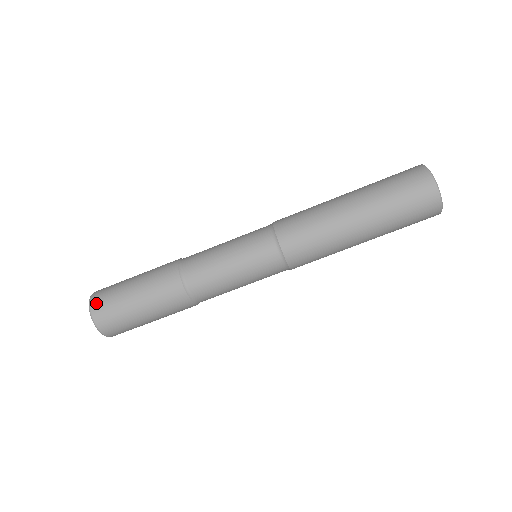
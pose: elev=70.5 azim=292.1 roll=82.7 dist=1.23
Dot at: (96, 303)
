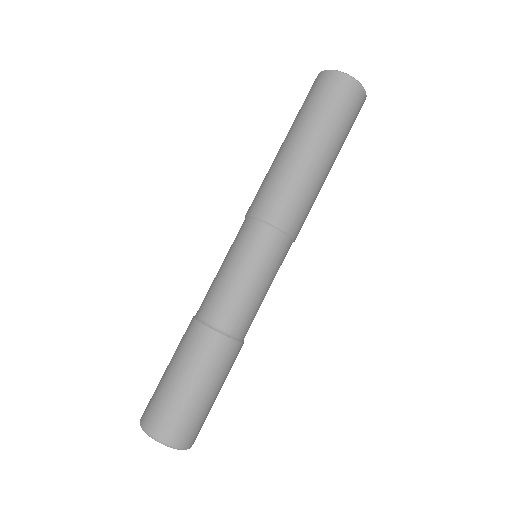
Dot at: (169, 435)
